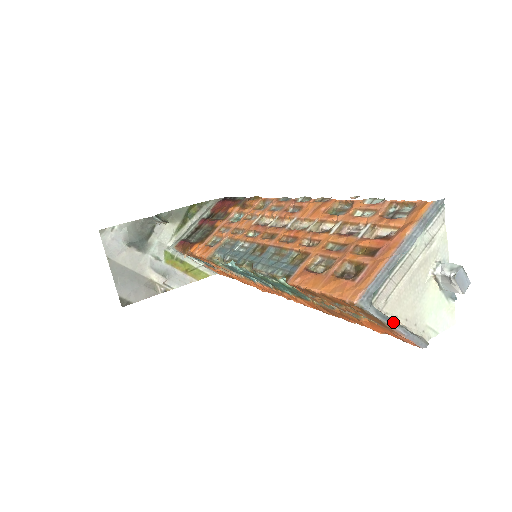
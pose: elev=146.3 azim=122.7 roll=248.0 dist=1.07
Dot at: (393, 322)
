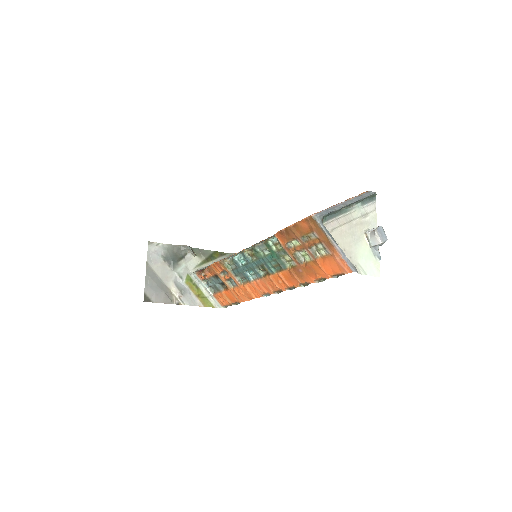
Dot at: (335, 241)
